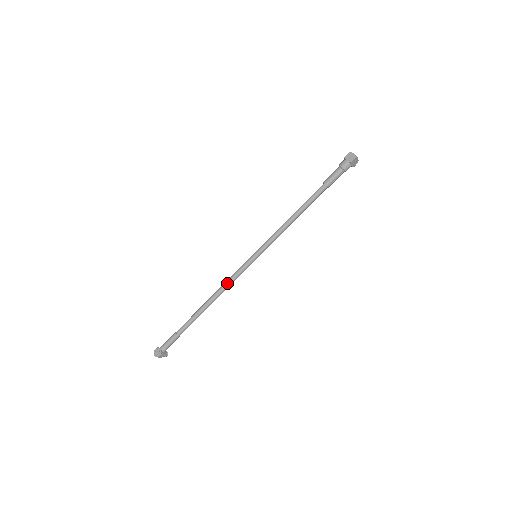
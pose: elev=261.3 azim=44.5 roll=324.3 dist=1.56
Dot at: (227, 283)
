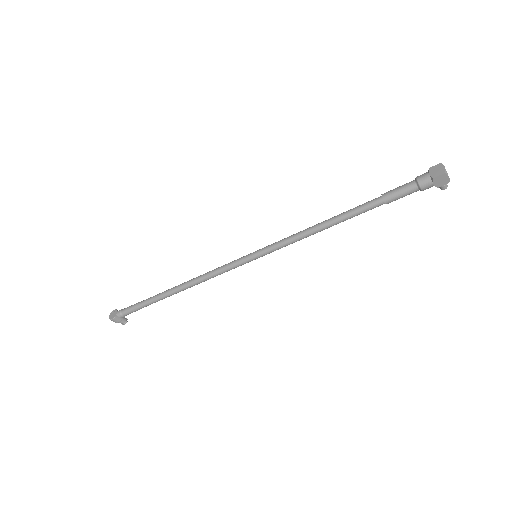
Dot at: (209, 273)
